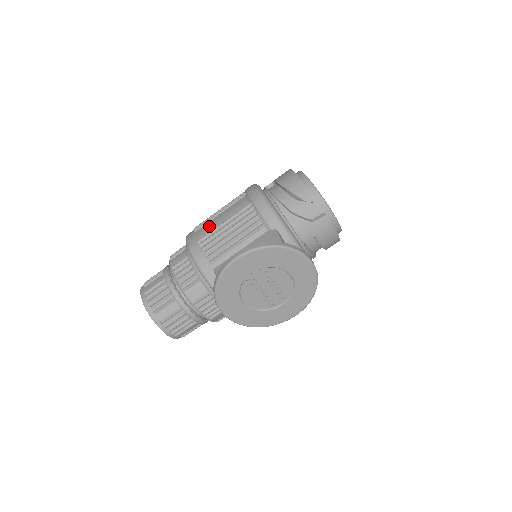
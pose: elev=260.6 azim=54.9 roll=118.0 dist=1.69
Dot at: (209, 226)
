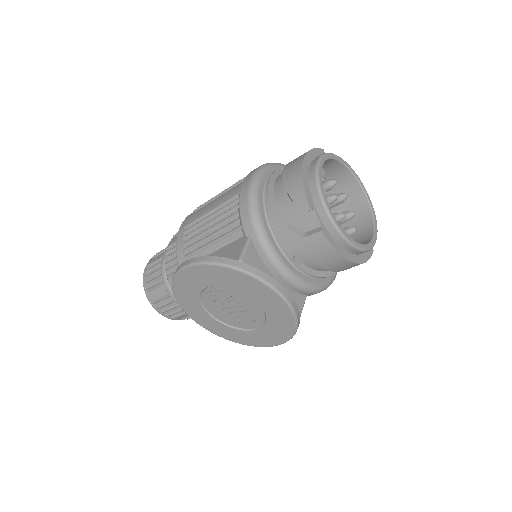
Dot at: (202, 210)
